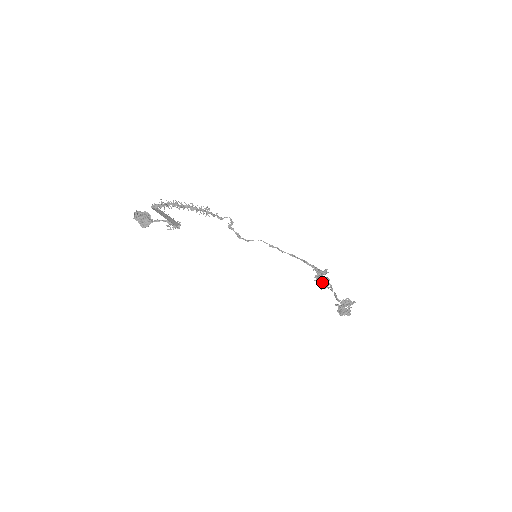
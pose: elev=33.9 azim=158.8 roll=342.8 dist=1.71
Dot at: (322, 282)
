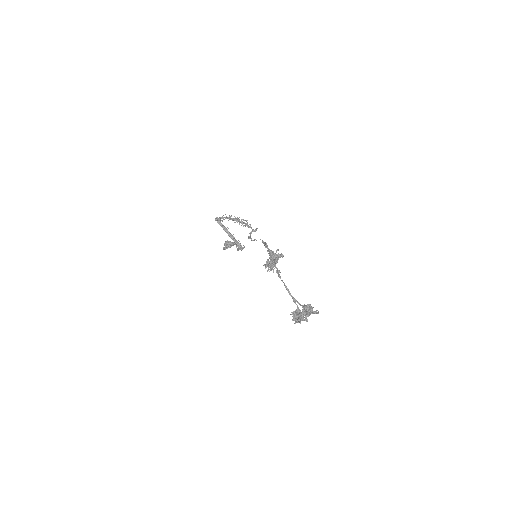
Dot at: (269, 263)
